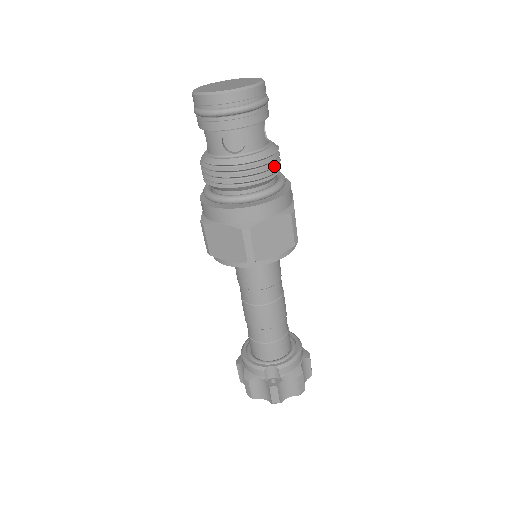
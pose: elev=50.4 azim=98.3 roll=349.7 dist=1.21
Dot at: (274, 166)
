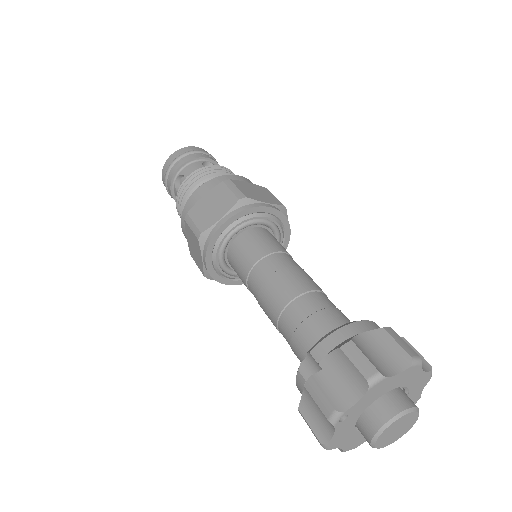
Dot at: (207, 171)
